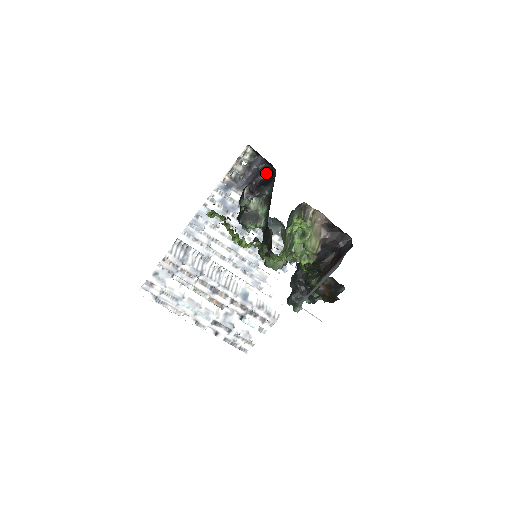
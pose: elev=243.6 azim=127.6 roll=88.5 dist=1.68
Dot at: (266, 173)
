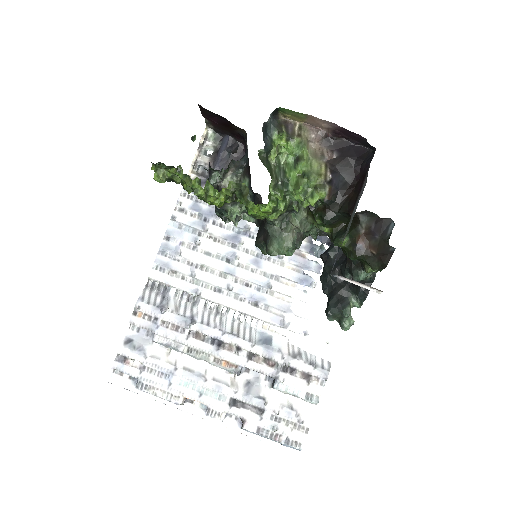
Dot at: (240, 155)
